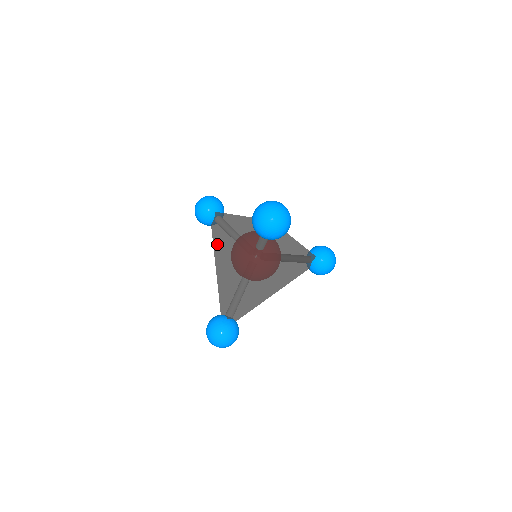
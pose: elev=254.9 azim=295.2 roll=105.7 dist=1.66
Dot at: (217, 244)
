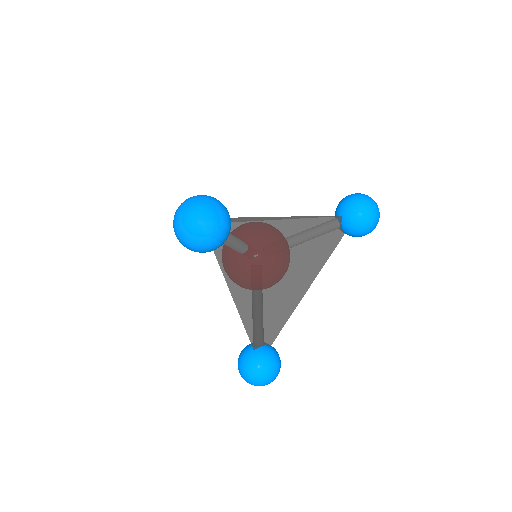
Dot at: occluded
